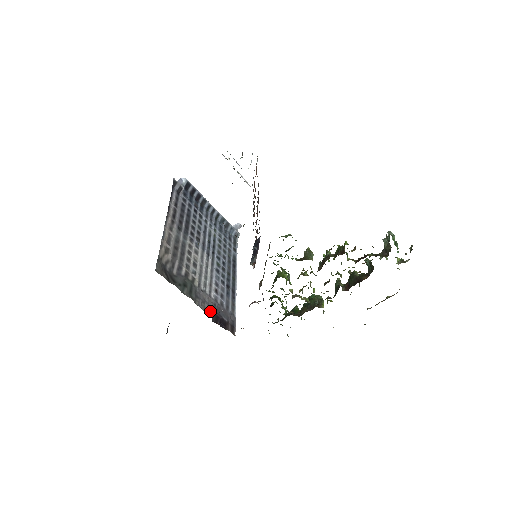
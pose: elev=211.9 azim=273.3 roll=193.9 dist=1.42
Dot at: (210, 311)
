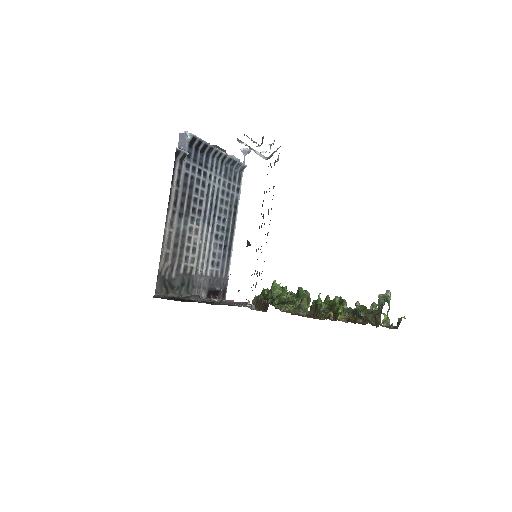
Dot at: (205, 292)
